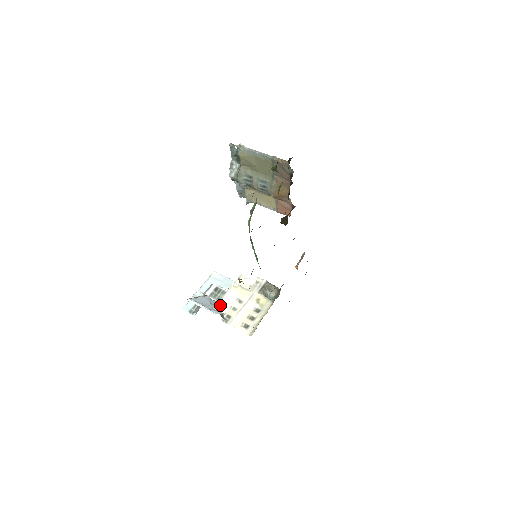
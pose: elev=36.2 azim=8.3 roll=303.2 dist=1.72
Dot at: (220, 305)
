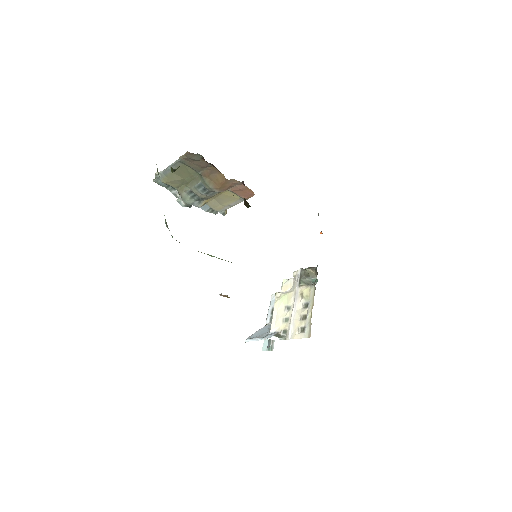
Dot at: (273, 326)
